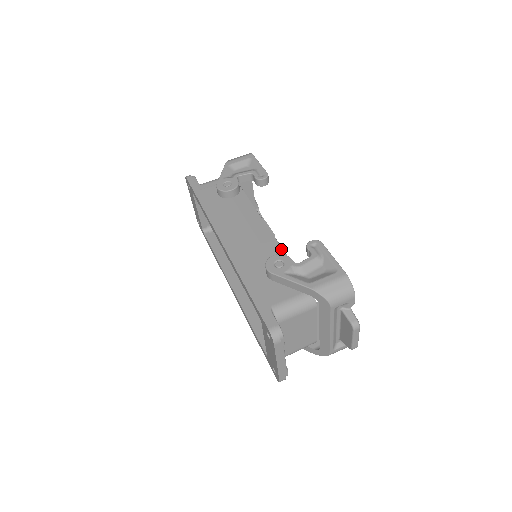
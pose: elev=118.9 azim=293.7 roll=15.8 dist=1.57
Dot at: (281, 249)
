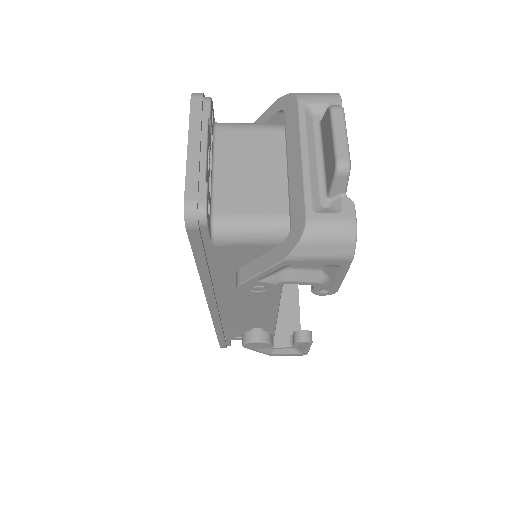
Dot at: occluded
